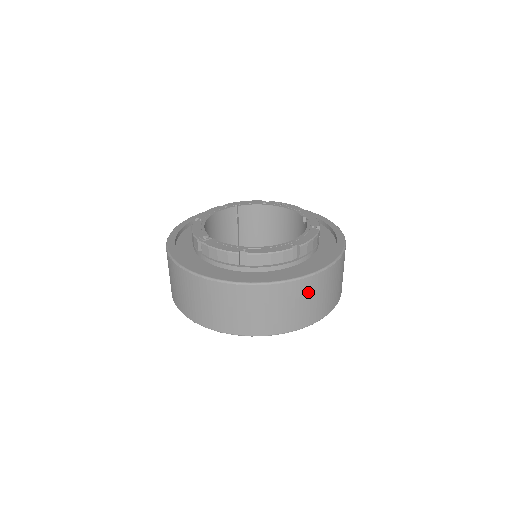
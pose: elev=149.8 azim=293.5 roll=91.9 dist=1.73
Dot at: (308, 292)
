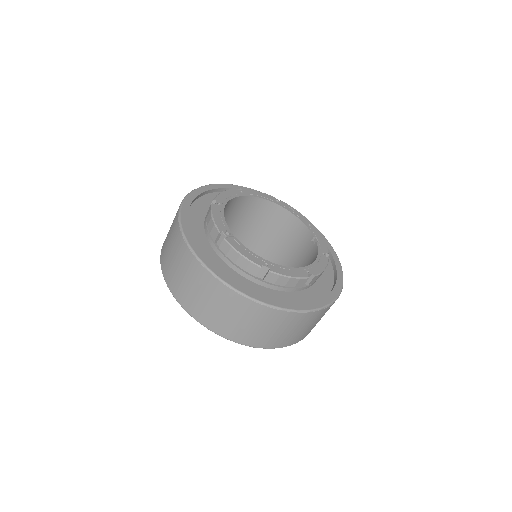
Dot at: (307, 322)
